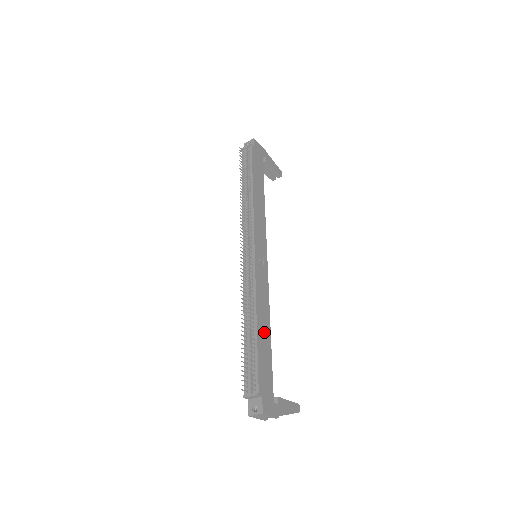
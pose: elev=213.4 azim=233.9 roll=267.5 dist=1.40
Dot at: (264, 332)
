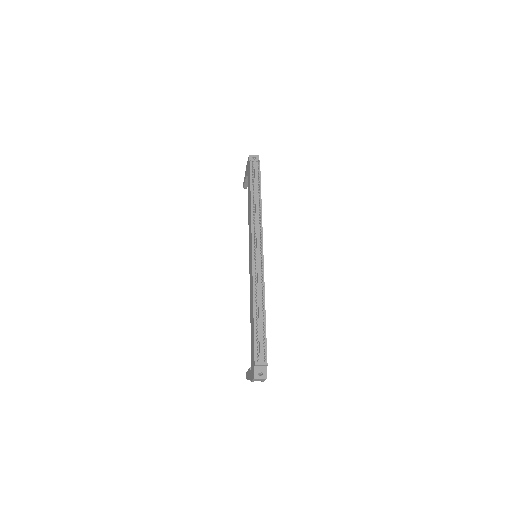
Dot at: occluded
